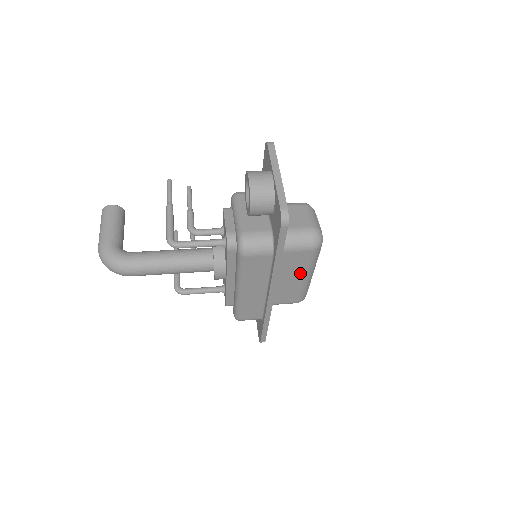
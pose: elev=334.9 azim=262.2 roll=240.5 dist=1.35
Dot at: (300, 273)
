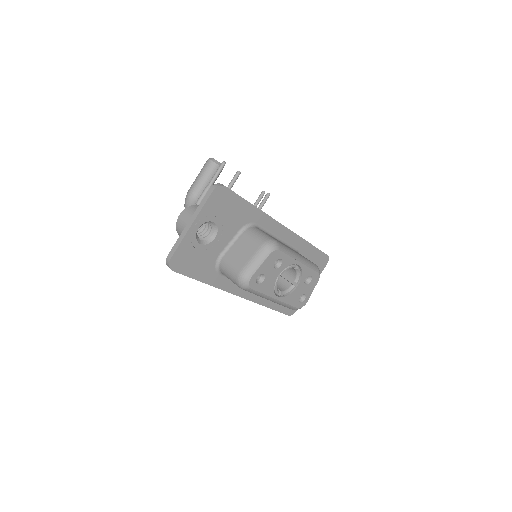
Dot at: occluded
